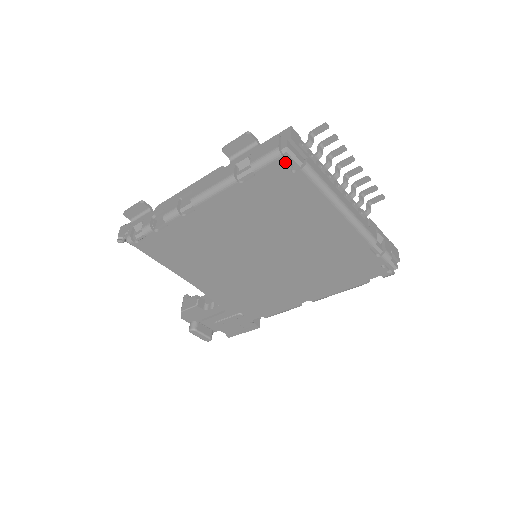
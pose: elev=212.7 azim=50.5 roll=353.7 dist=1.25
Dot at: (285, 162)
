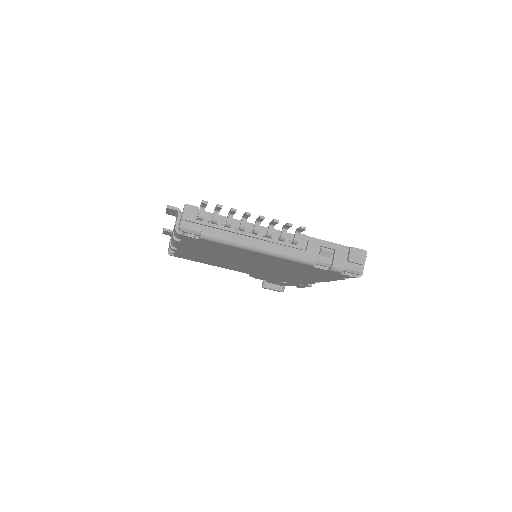
Dot at: (186, 236)
